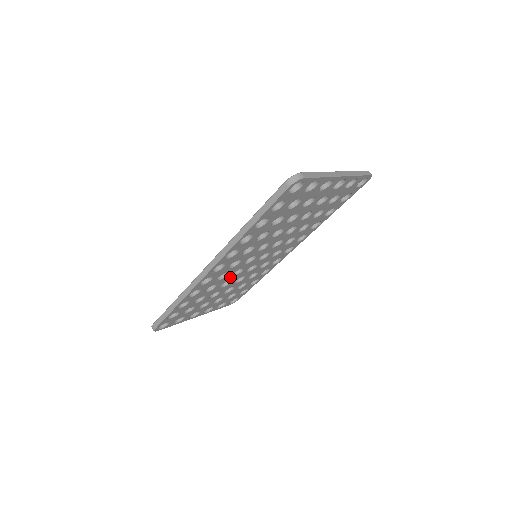
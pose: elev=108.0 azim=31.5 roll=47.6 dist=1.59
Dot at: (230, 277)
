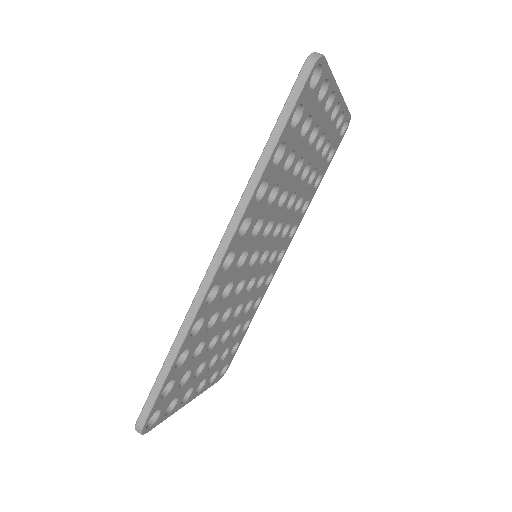
Dot at: (232, 298)
